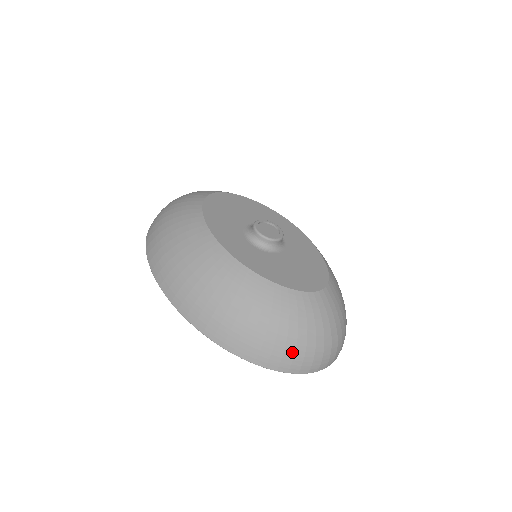
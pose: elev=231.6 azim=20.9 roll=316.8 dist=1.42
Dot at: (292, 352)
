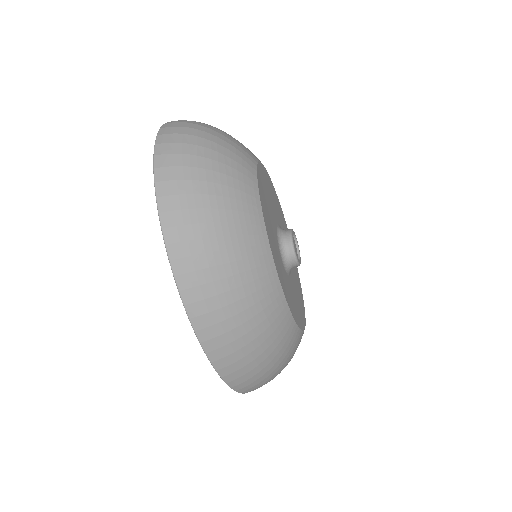
Dot at: occluded
